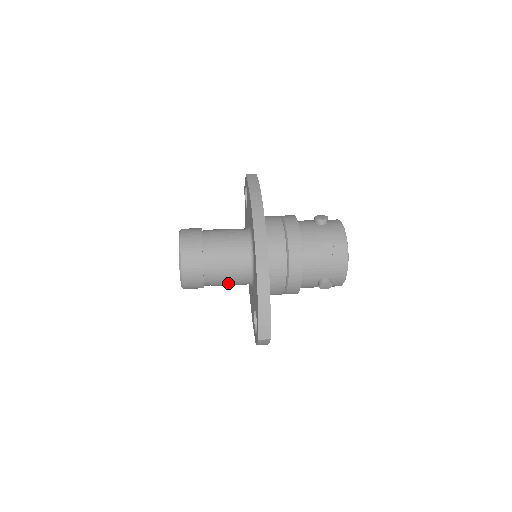
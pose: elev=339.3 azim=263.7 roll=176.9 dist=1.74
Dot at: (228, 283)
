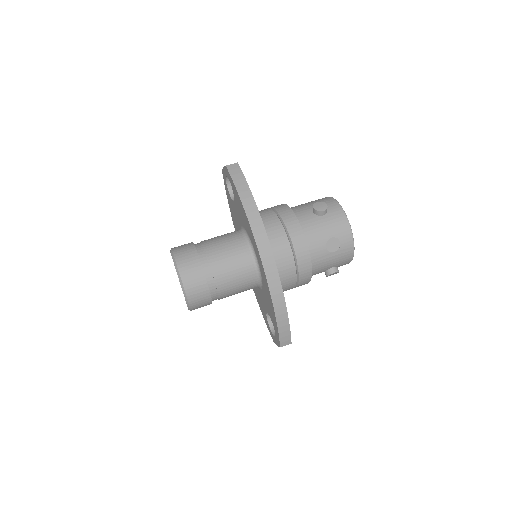
Dot at: occluded
